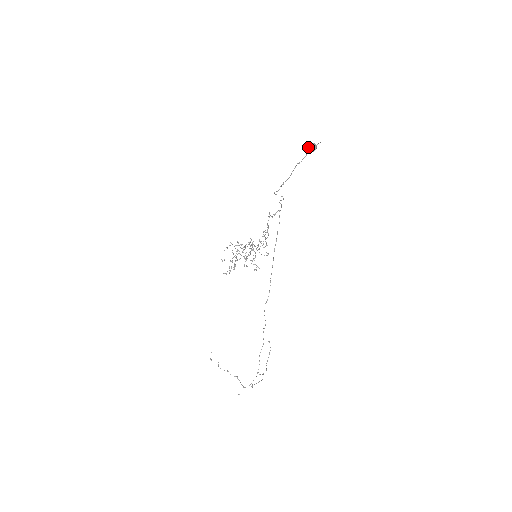
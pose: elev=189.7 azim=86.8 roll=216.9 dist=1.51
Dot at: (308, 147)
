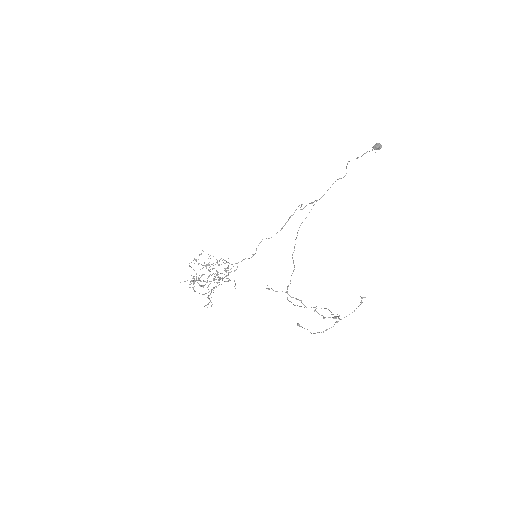
Dot at: (378, 143)
